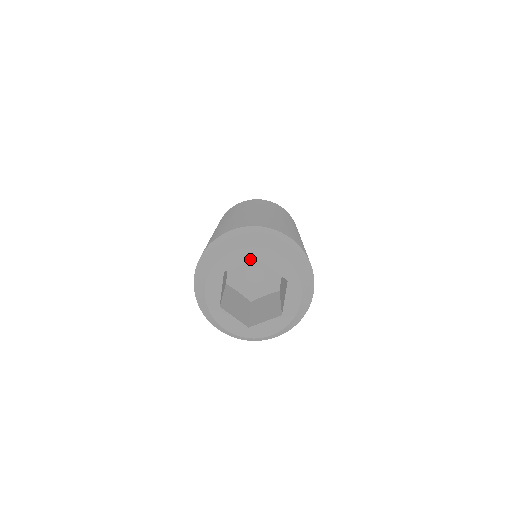
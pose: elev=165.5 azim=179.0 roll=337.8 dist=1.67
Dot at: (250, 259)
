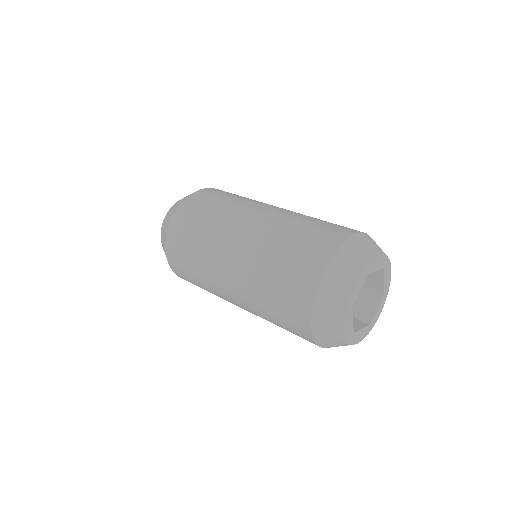
Dot at: (364, 280)
